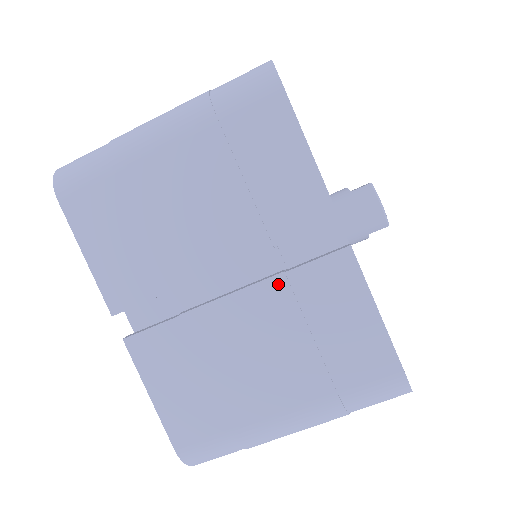
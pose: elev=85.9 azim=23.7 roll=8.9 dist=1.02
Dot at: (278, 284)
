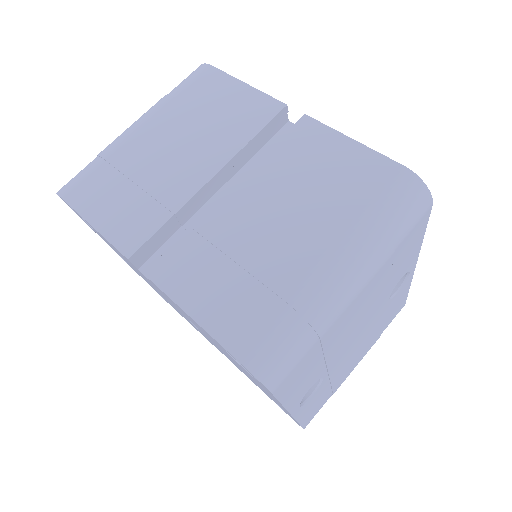
Dot at: (264, 162)
